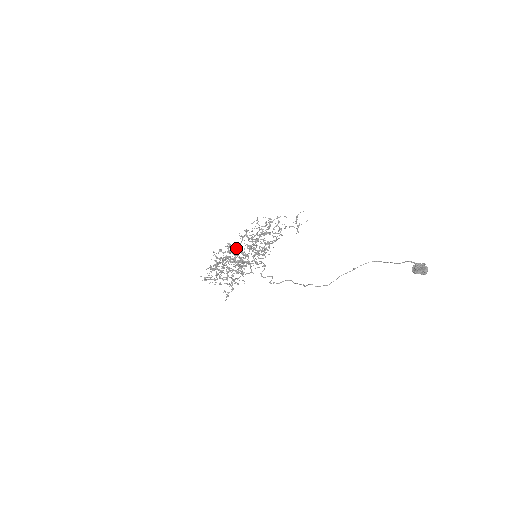
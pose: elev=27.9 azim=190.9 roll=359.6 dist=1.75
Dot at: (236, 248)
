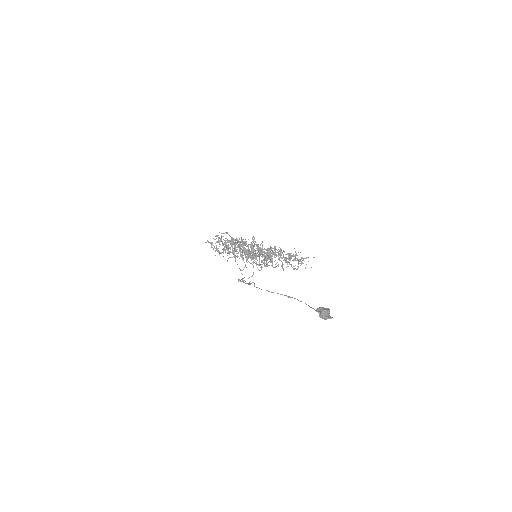
Dot at: occluded
